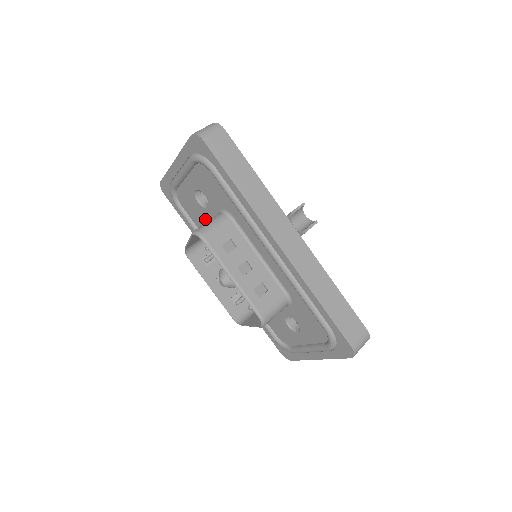
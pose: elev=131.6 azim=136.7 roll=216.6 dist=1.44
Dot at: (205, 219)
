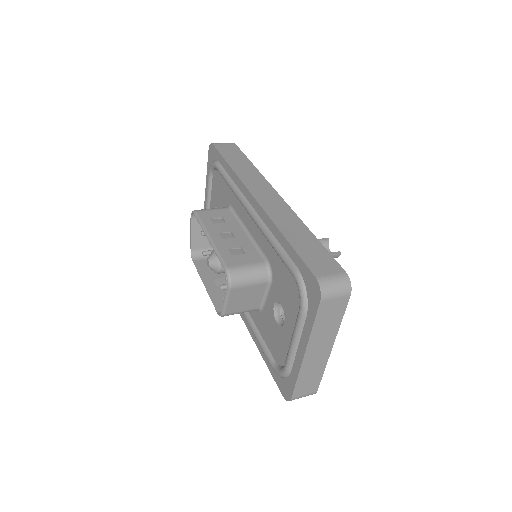
Dot at: occluded
